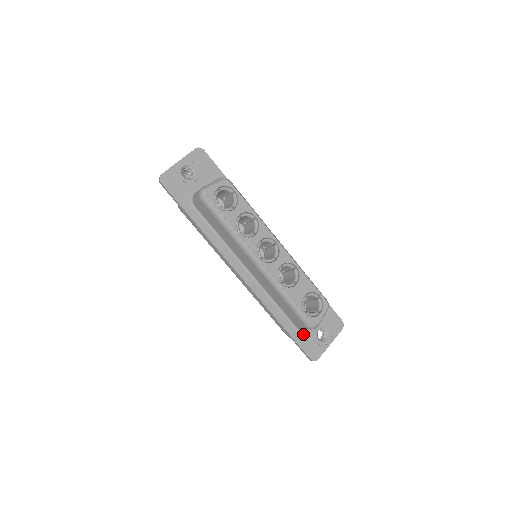
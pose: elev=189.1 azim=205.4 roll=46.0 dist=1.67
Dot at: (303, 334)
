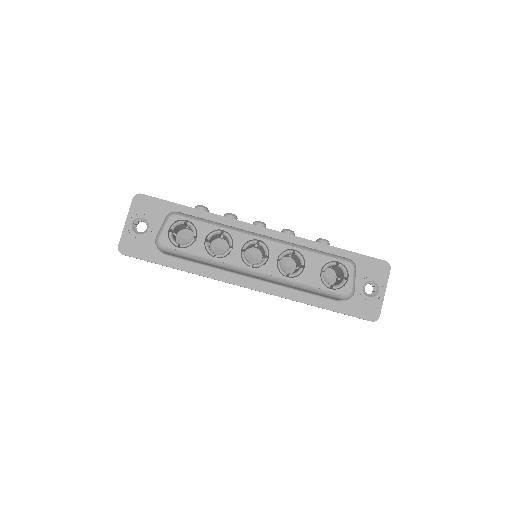
Dot at: (348, 302)
